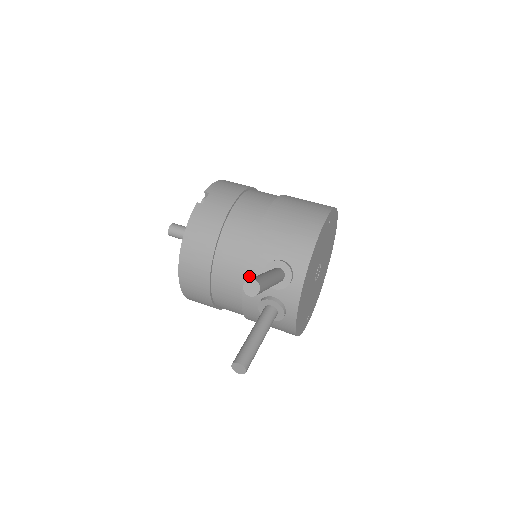
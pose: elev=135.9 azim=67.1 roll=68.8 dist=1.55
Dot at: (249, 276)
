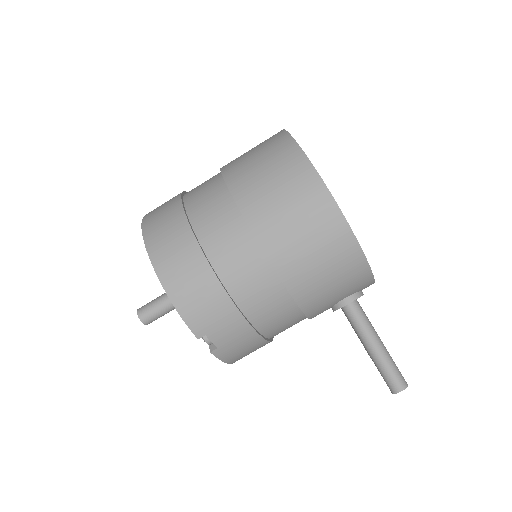
Dot at: occluded
